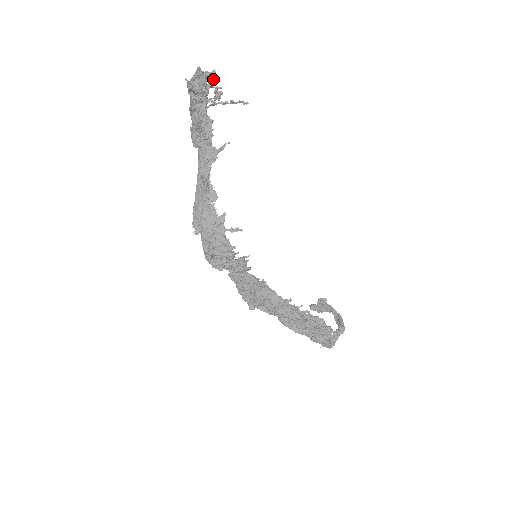
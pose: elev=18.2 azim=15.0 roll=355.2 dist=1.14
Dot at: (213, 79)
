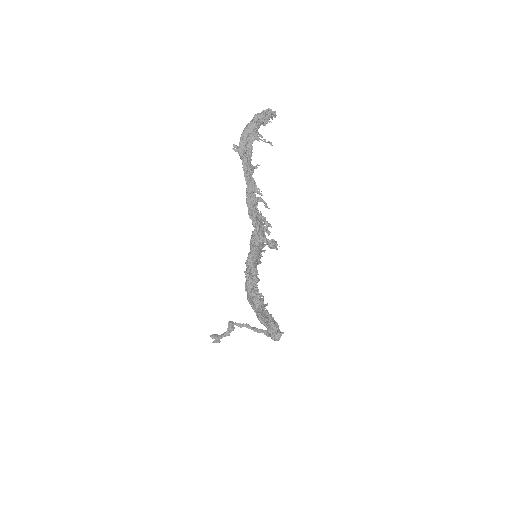
Dot at: occluded
